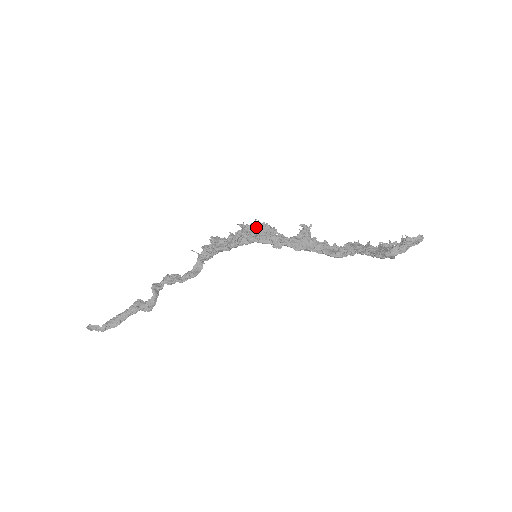
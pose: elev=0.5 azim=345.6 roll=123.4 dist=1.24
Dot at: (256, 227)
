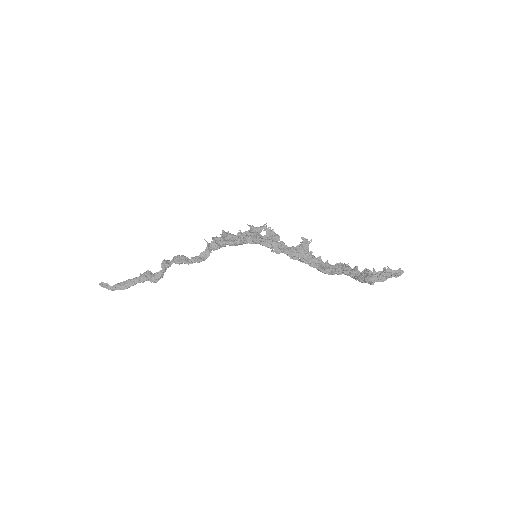
Dot at: occluded
